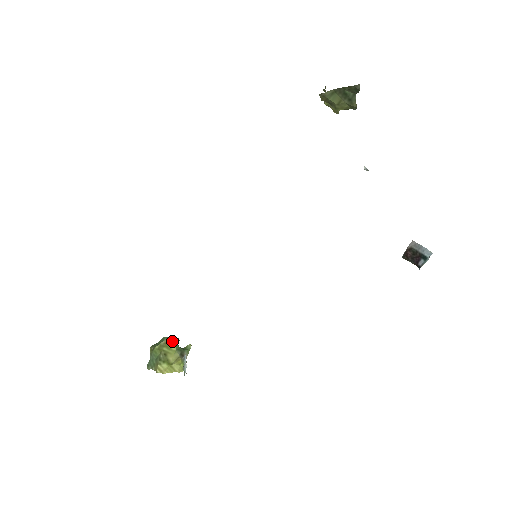
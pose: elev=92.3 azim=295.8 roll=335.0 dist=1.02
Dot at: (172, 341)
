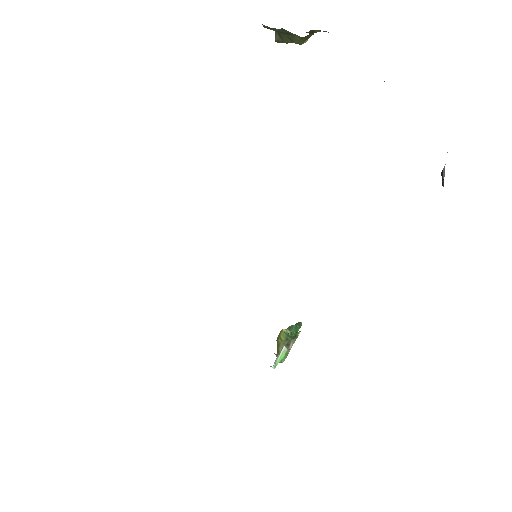
Dot at: (282, 332)
